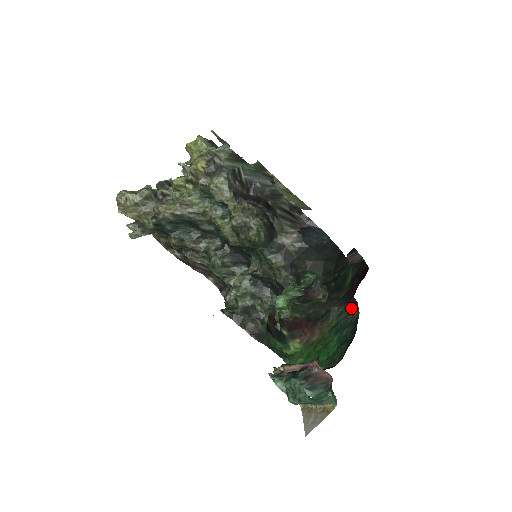
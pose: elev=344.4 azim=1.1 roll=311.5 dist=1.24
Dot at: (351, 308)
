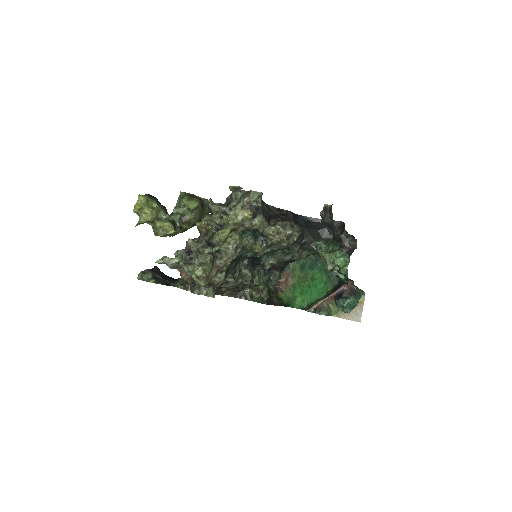
Dot at: occluded
